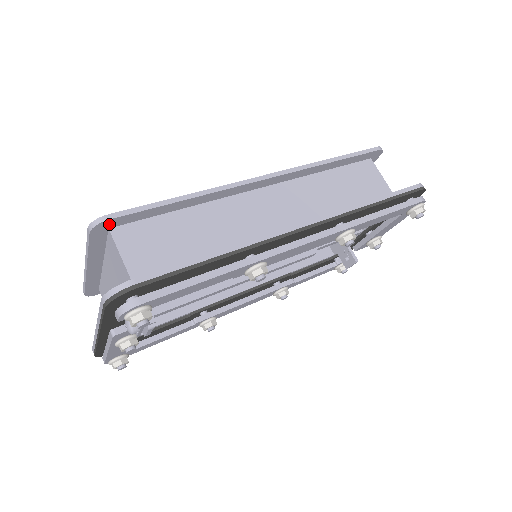
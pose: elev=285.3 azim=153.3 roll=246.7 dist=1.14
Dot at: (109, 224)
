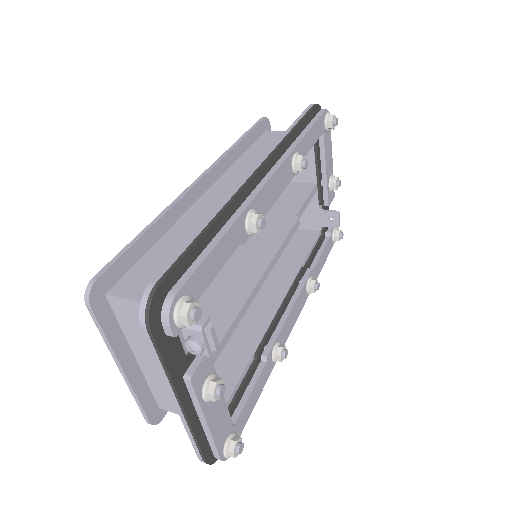
Dot at: (101, 287)
